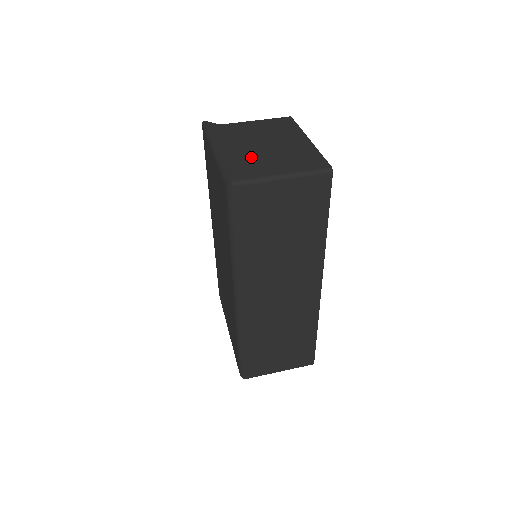
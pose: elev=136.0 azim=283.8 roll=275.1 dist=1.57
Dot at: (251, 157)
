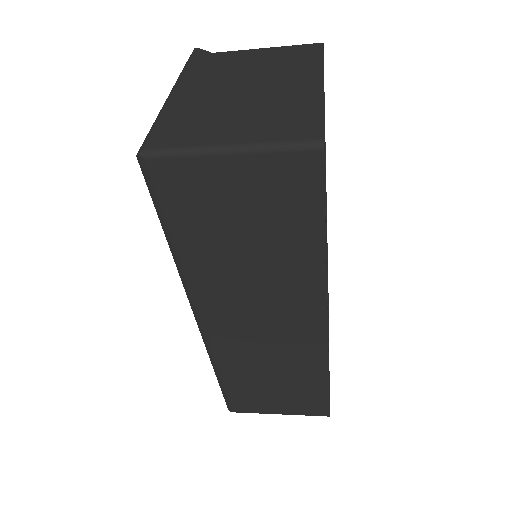
Dot at: (204, 109)
